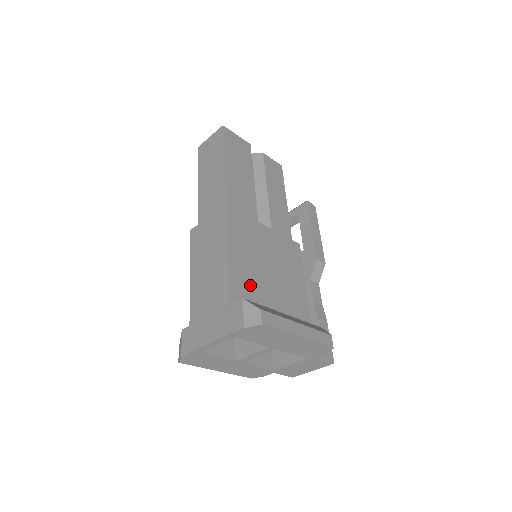
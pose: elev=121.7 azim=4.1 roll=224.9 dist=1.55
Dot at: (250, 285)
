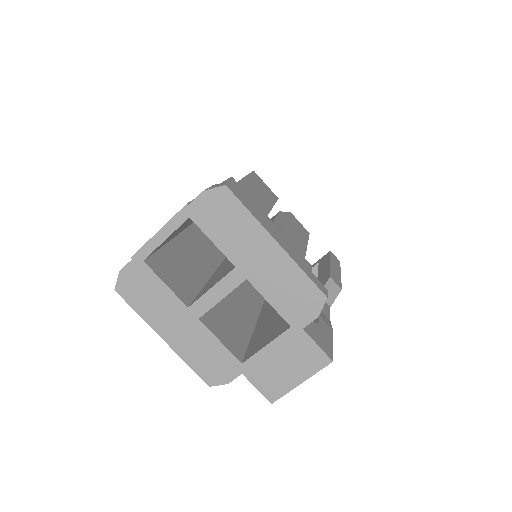
Dot at: occluded
